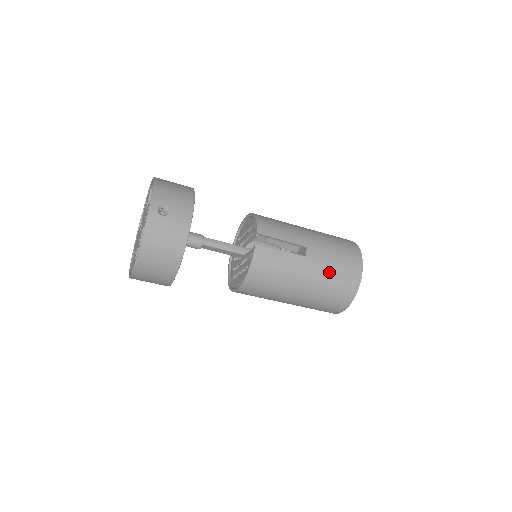
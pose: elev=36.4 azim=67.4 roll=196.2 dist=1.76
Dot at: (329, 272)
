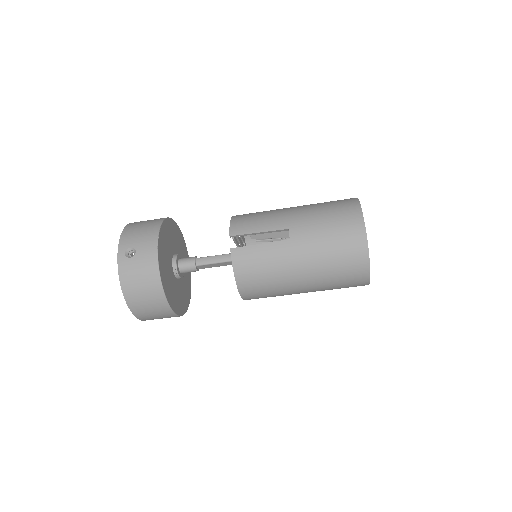
Dot at: (323, 245)
